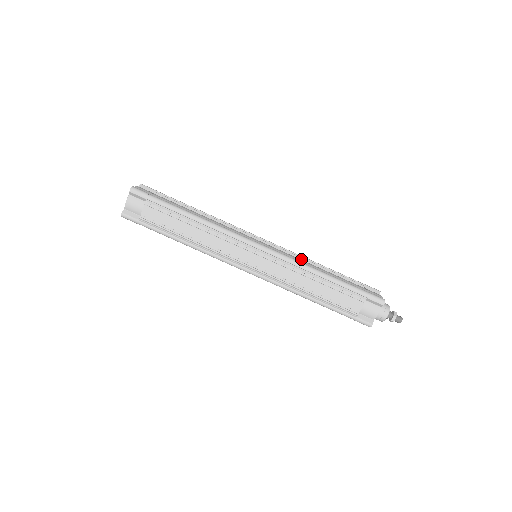
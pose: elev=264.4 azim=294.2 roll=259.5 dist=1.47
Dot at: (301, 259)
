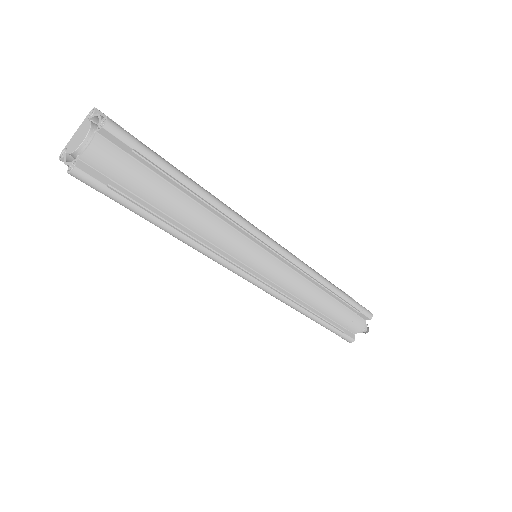
Dot at: (310, 280)
